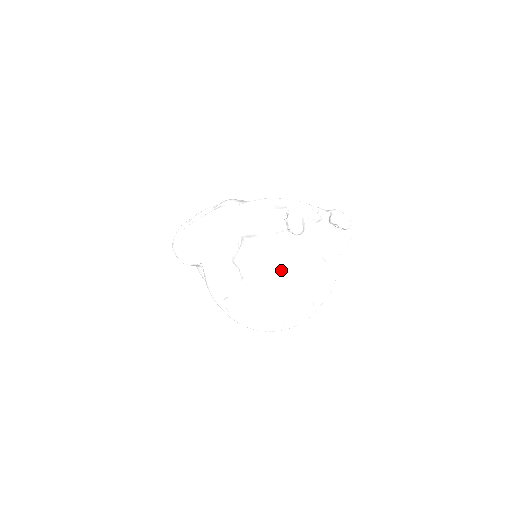
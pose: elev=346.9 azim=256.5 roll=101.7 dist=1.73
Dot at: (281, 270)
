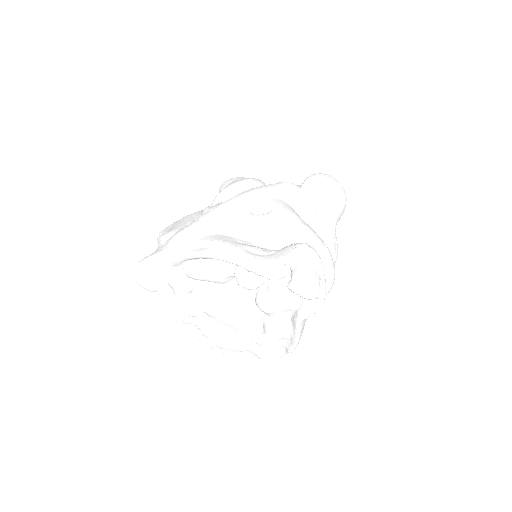
Dot at: (235, 318)
